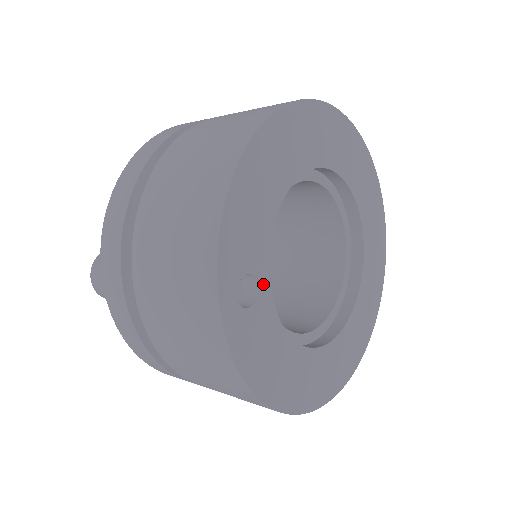
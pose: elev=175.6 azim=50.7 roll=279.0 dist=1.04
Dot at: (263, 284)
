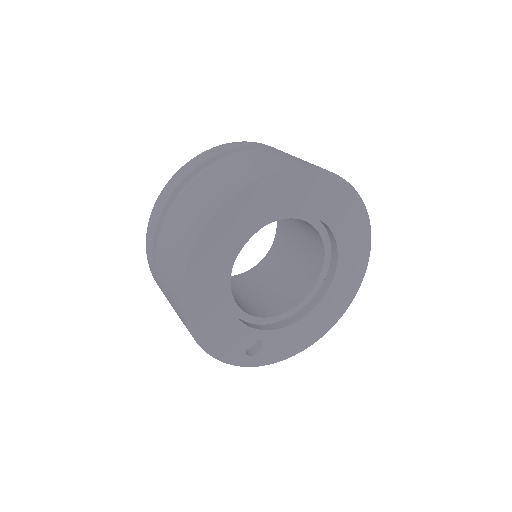
Dot at: (259, 336)
